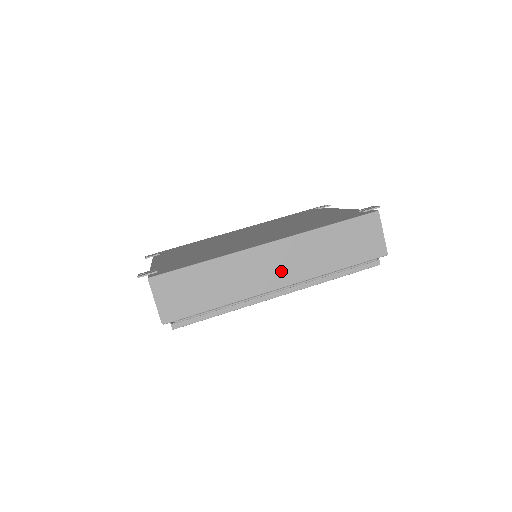
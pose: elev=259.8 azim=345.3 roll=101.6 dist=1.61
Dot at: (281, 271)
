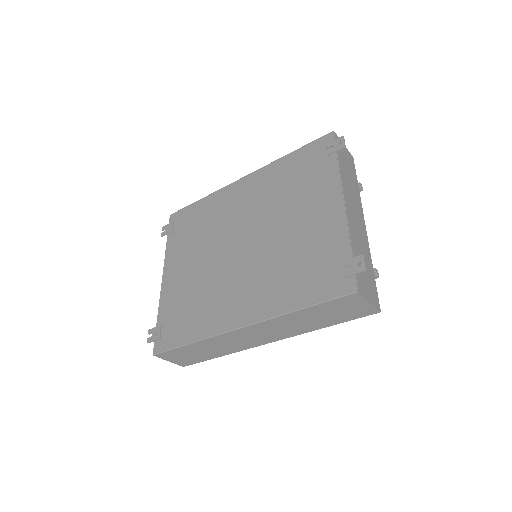
Dot at: (264, 337)
